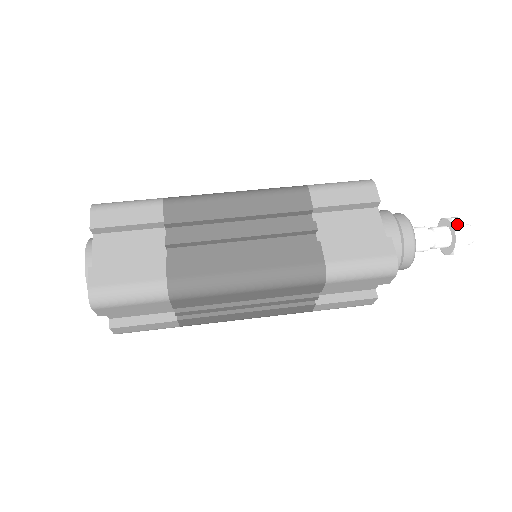
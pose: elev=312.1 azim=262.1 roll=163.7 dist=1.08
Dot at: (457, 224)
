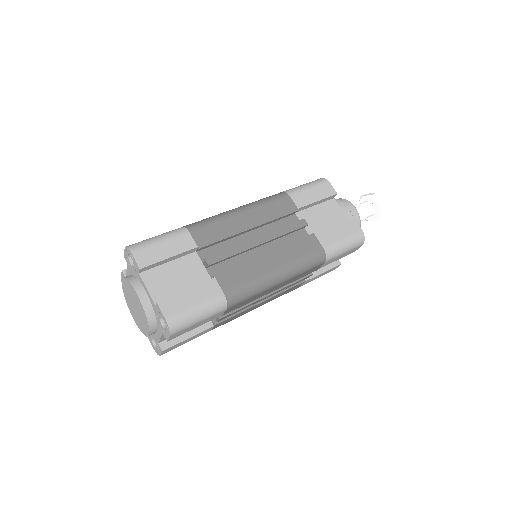
Dot at: (377, 198)
